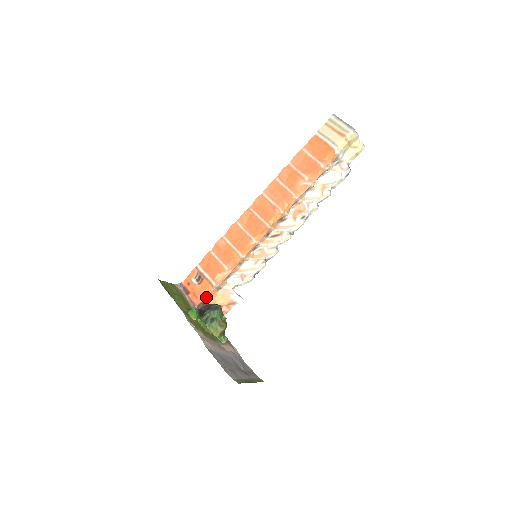
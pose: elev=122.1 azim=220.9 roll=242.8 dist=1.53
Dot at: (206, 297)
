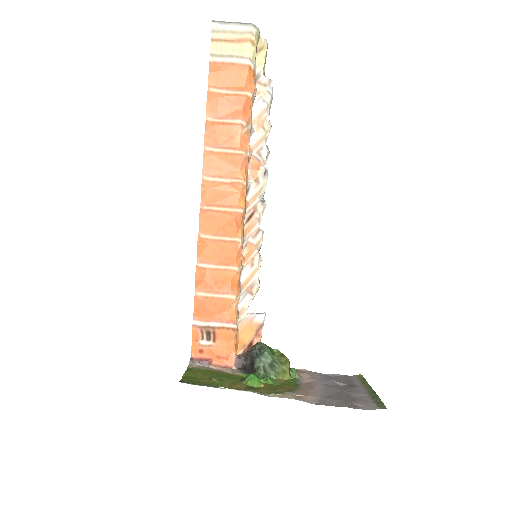
Dot at: (234, 348)
